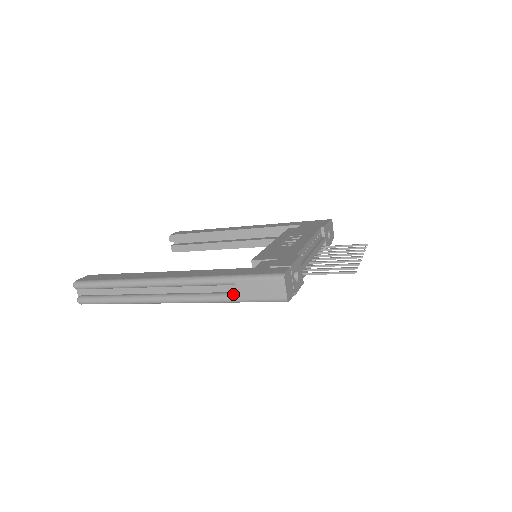
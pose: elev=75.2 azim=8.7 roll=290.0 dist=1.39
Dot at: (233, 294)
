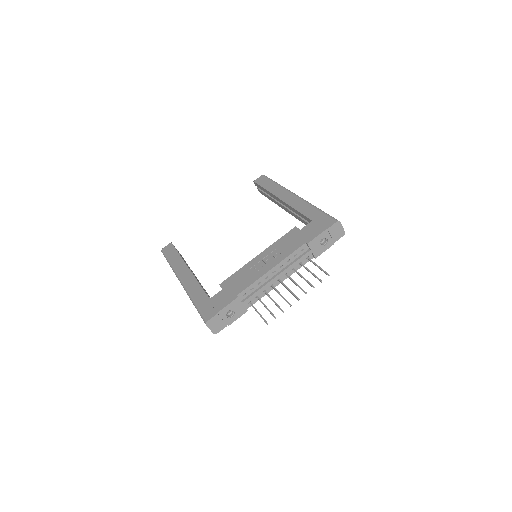
Dot at: occluded
